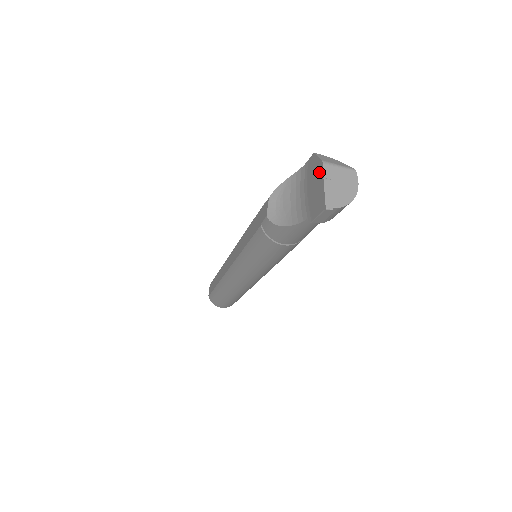
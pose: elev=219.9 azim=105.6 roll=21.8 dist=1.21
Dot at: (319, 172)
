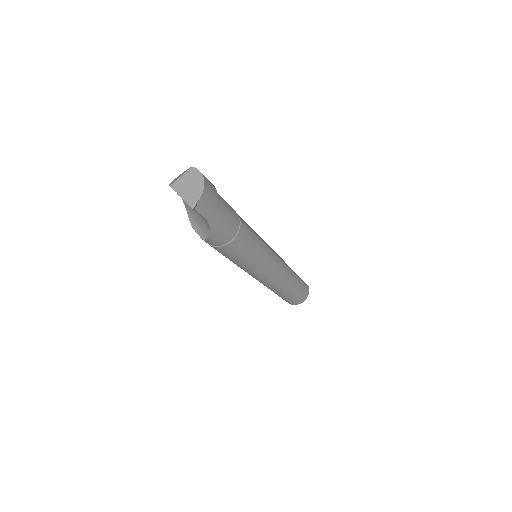
Dot at: occluded
